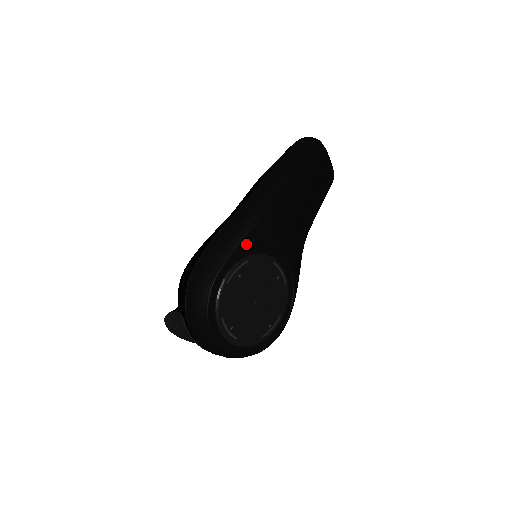
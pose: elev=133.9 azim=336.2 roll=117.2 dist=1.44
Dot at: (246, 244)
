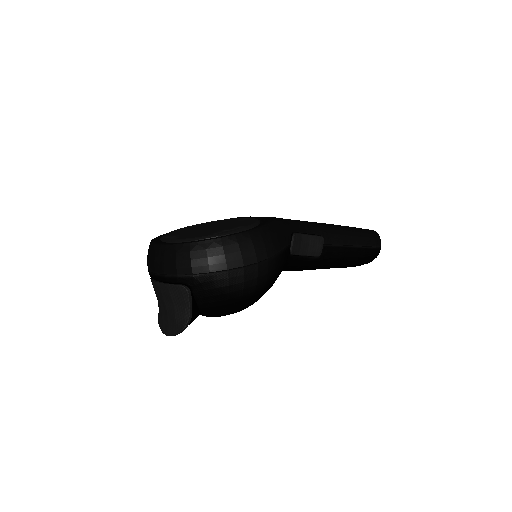
Dot at: occluded
